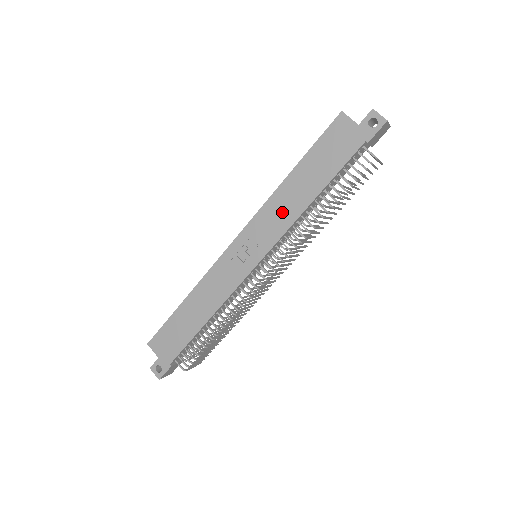
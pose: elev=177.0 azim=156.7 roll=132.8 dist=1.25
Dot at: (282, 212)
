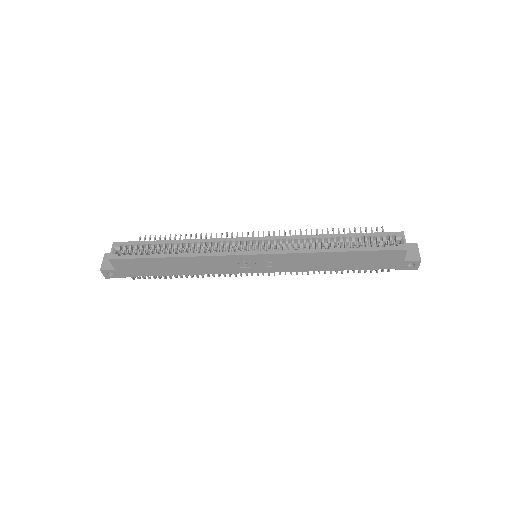
Dot at: (306, 263)
